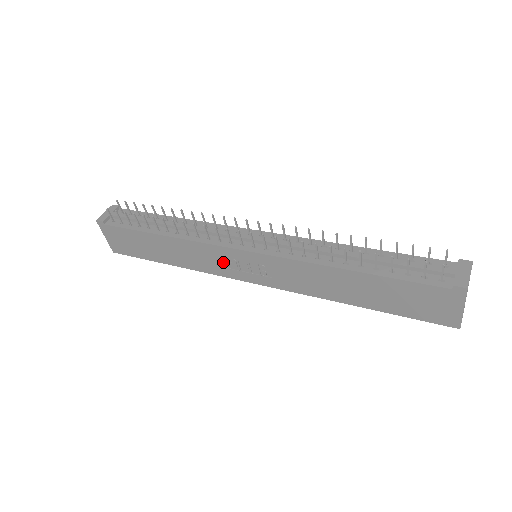
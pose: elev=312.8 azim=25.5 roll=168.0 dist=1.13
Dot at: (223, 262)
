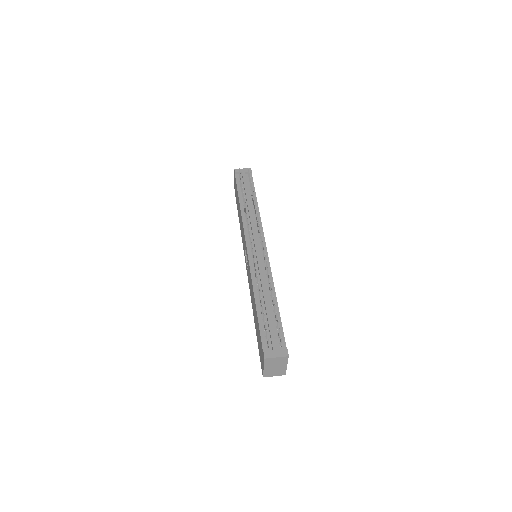
Dot at: (244, 243)
